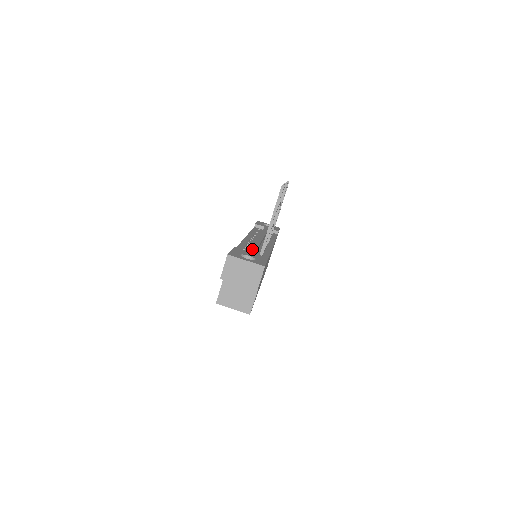
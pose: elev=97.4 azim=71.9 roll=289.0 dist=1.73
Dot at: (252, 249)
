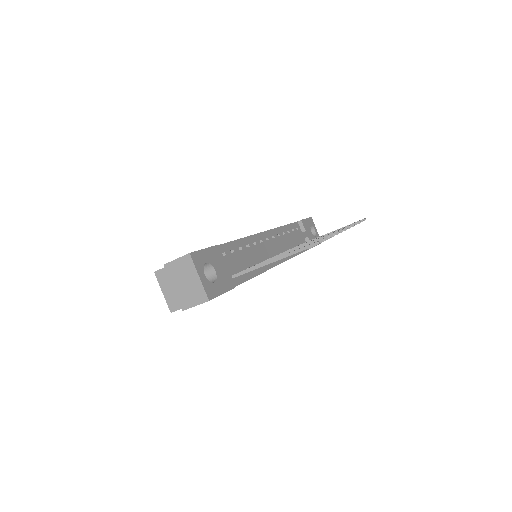
Dot at: (236, 261)
